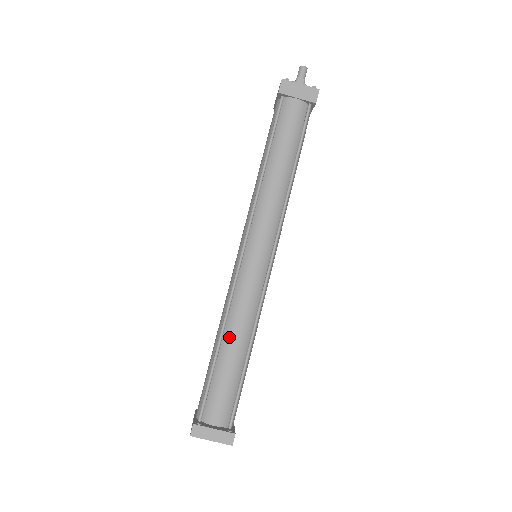
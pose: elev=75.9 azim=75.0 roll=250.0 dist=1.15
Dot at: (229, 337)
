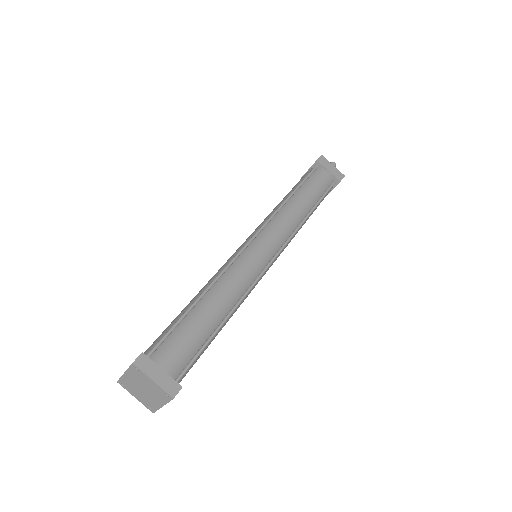
Dot at: (212, 297)
